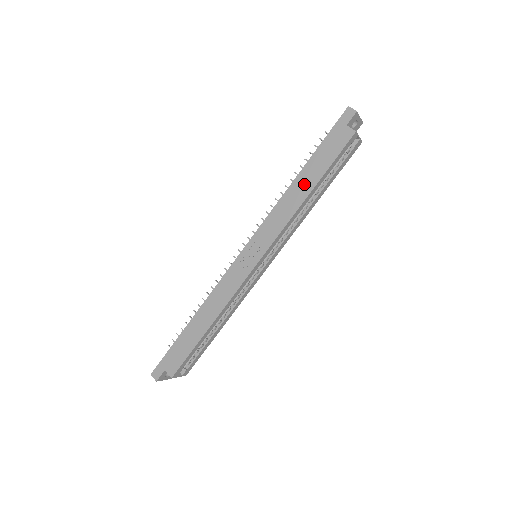
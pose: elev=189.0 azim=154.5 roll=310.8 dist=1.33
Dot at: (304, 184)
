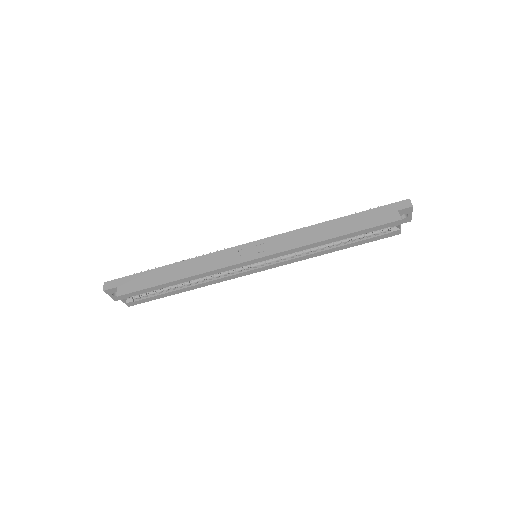
Dot at: (334, 229)
